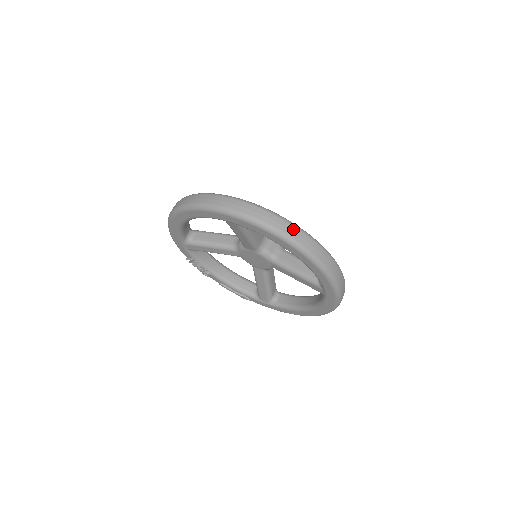
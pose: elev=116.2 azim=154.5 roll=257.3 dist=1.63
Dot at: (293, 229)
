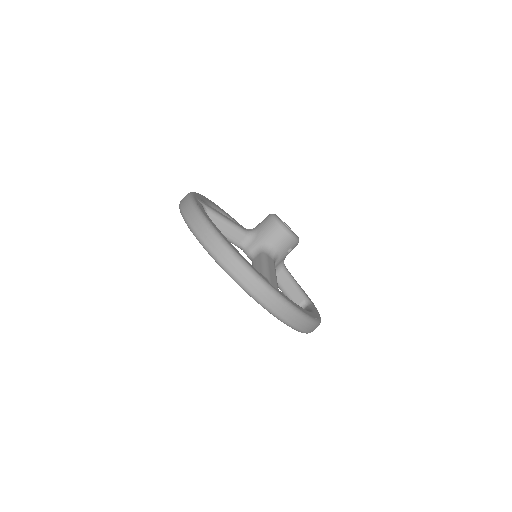
Dot at: (307, 325)
